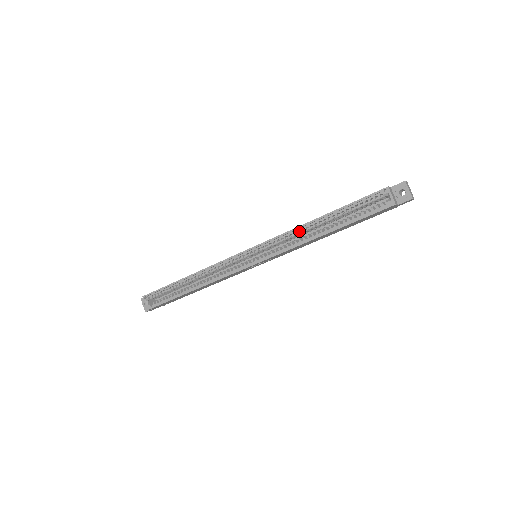
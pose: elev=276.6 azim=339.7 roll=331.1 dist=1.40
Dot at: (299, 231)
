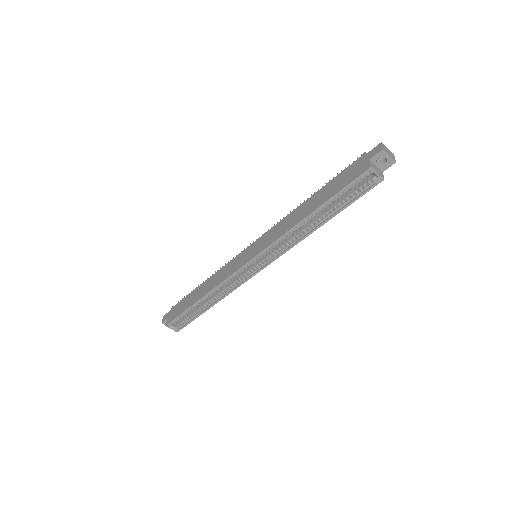
Dot at: occluded
